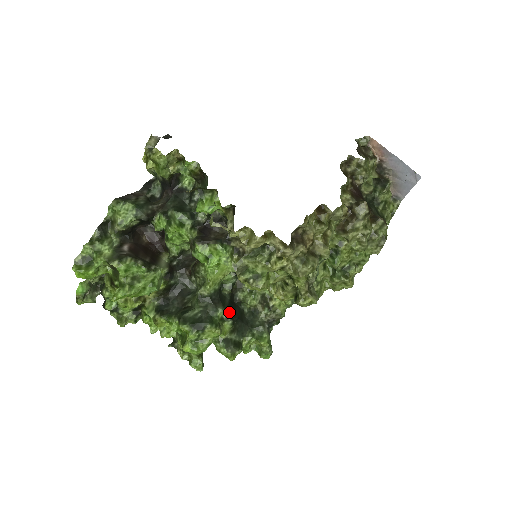
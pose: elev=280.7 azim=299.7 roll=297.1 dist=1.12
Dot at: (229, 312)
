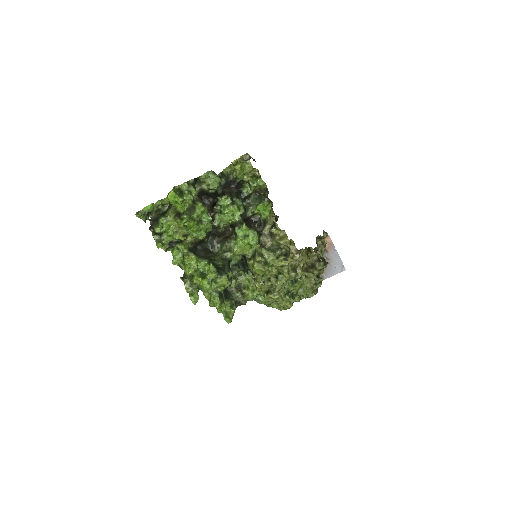
Dot at: (231, 277)
